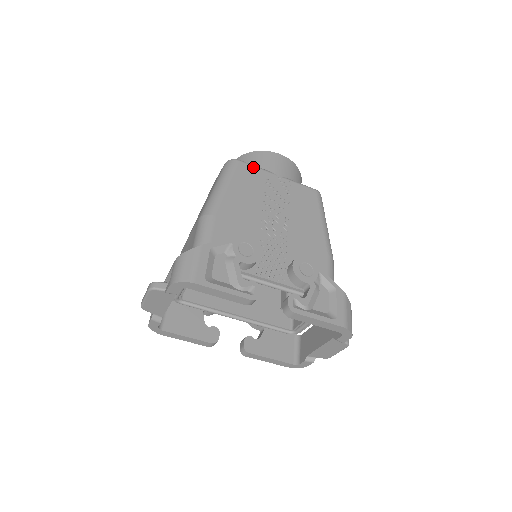
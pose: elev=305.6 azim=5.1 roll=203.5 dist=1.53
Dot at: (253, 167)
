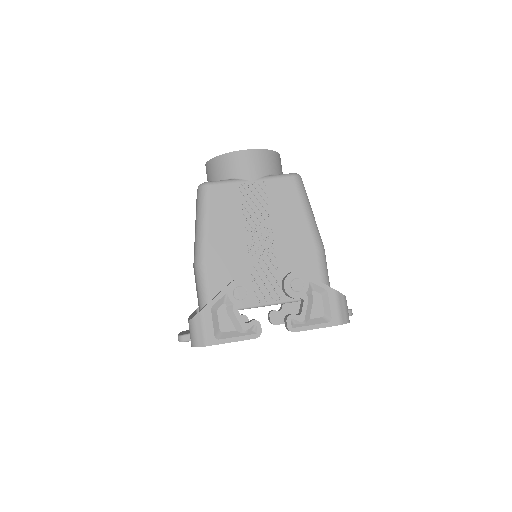
Dot at: (224, 185)
